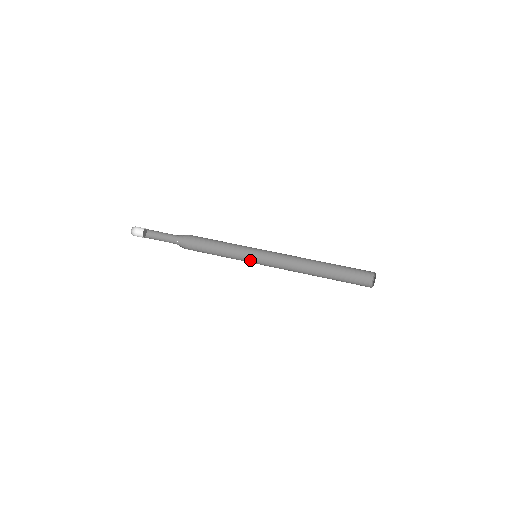
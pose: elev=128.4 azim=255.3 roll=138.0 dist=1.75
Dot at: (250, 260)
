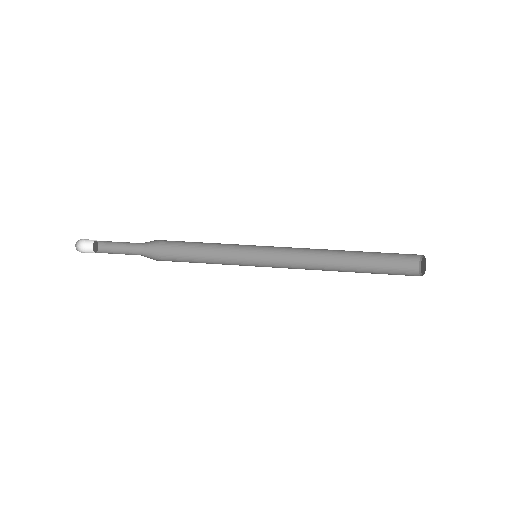
Dot at: (248, 261)
